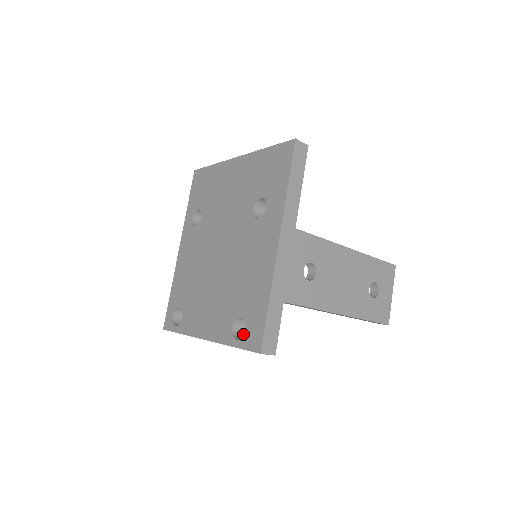
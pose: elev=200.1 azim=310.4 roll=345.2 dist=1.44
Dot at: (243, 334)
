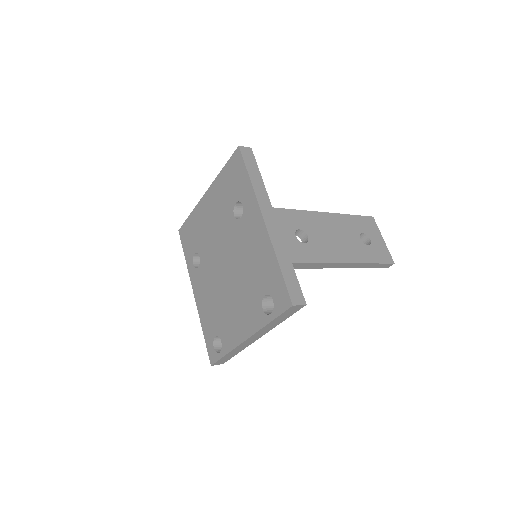
Dot at: occluded
